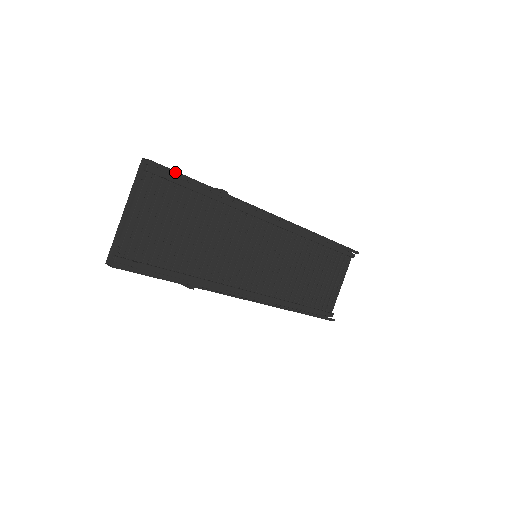
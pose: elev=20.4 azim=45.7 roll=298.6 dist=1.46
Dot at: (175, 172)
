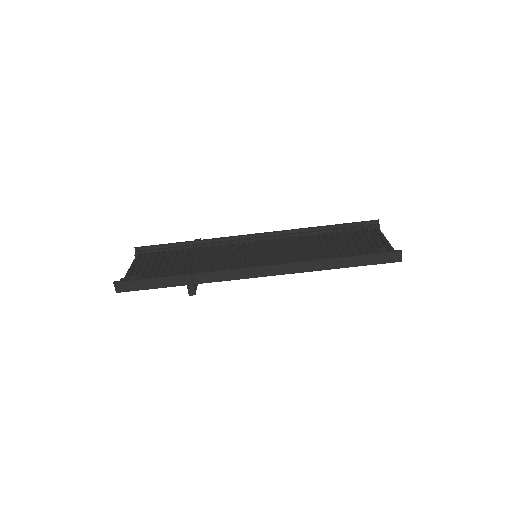
Dot at: (155, 245)
